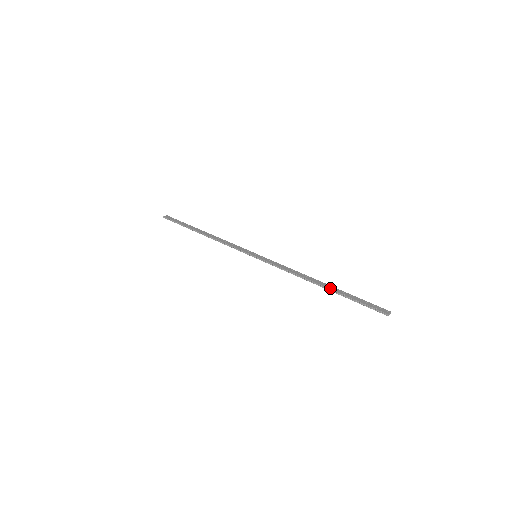
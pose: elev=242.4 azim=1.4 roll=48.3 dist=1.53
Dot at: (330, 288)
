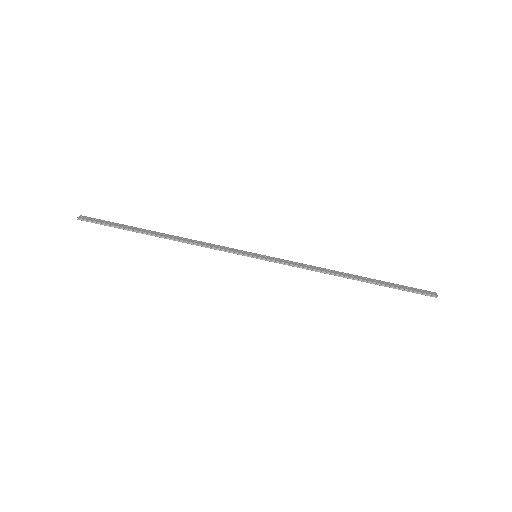
Dot at: (367, 280)
